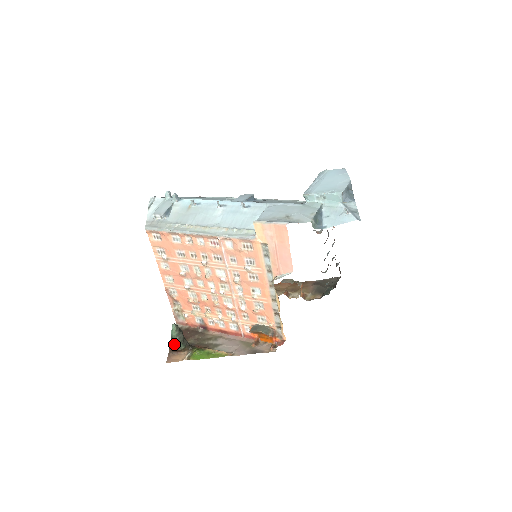
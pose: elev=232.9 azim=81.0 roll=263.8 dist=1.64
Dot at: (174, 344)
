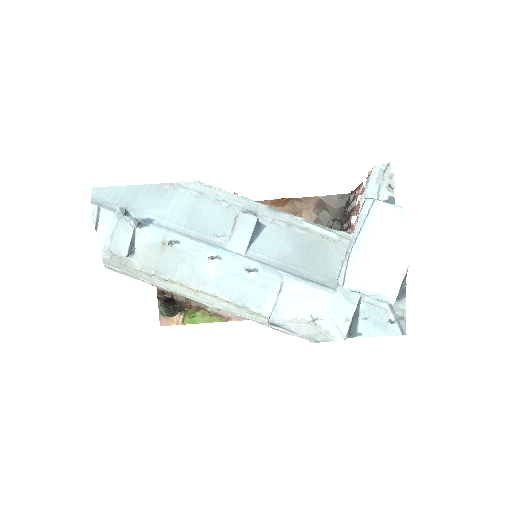
Dot at: occluded
